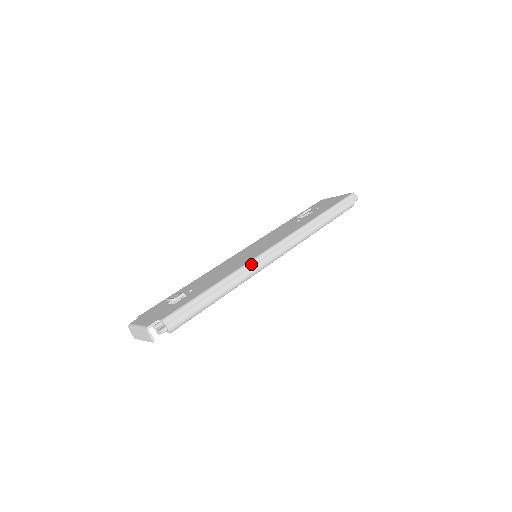
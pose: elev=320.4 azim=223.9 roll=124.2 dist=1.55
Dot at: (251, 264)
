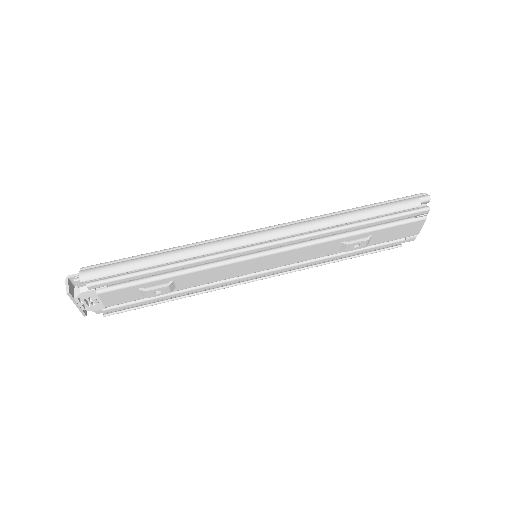
Dot at: (218, 239)
